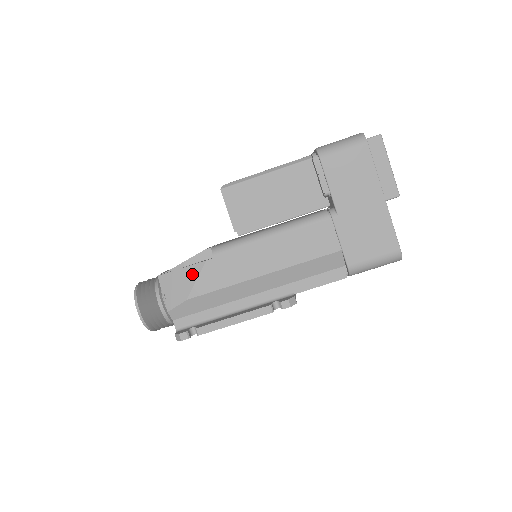
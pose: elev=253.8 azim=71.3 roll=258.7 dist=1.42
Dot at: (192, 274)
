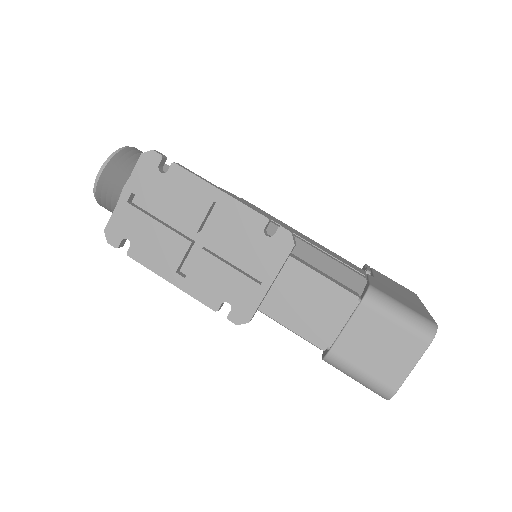
Dot at: occluded
